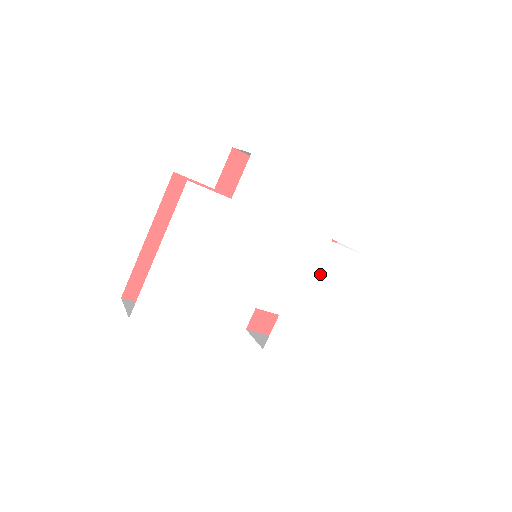
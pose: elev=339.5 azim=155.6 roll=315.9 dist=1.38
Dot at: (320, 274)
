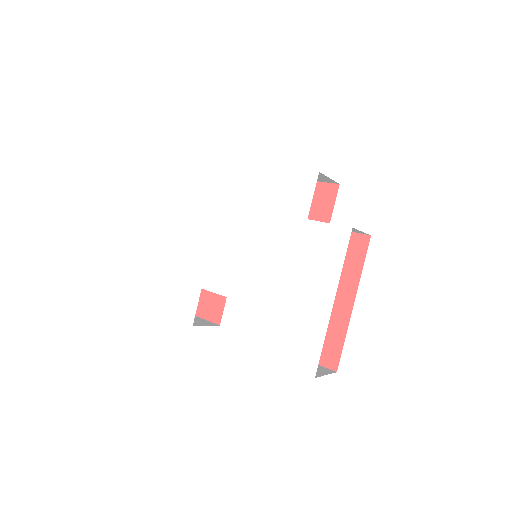
Dot at: (303, 260)
